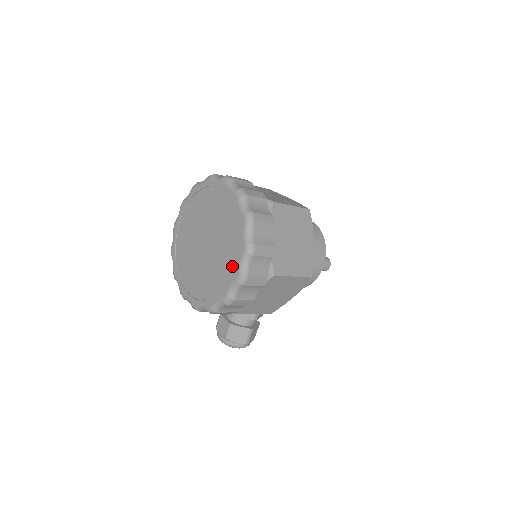
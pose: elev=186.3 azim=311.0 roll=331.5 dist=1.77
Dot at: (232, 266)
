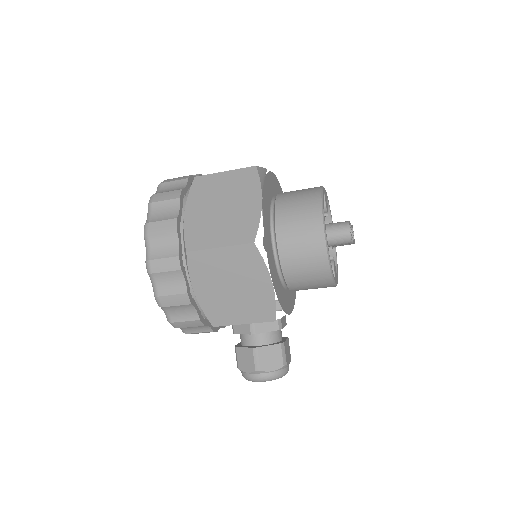
Dot at: occluded
